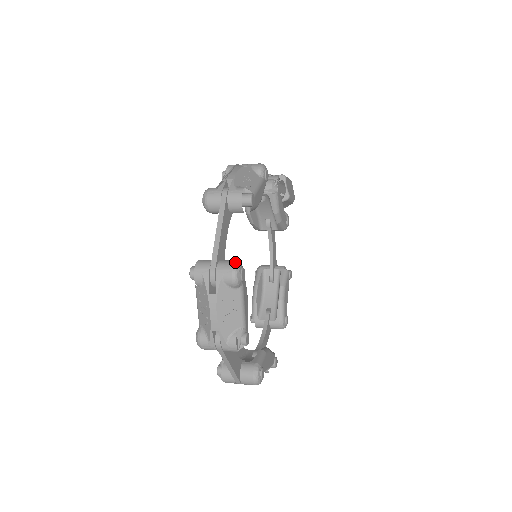
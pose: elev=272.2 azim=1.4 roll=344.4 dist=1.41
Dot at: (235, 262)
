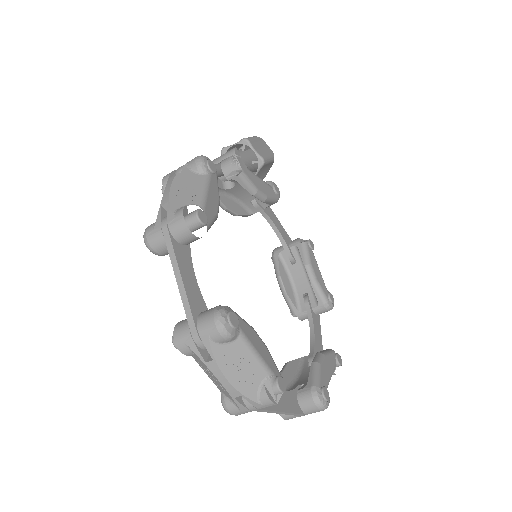
Dot at: (215, 312)
